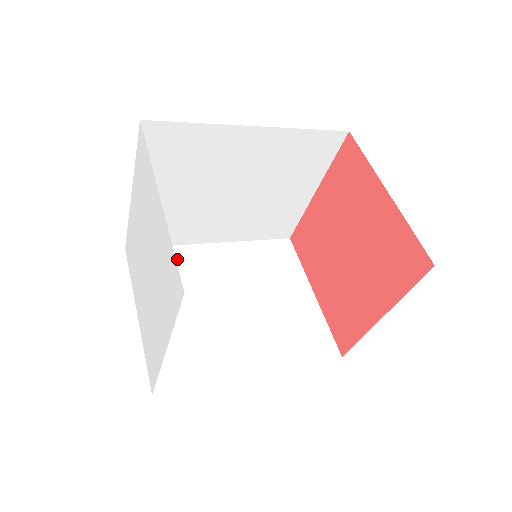
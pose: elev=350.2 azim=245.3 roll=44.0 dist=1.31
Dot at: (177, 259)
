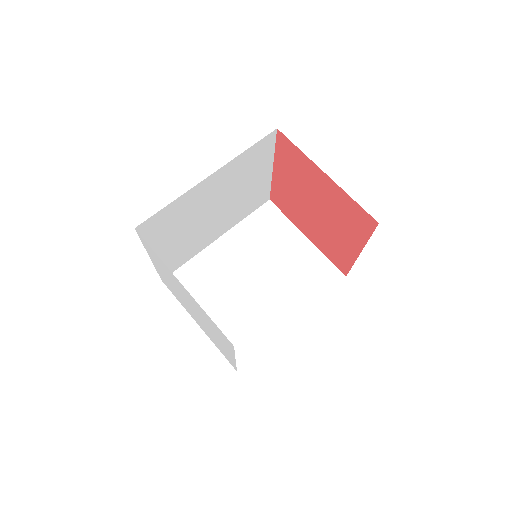
Dot at: (200, 268)
